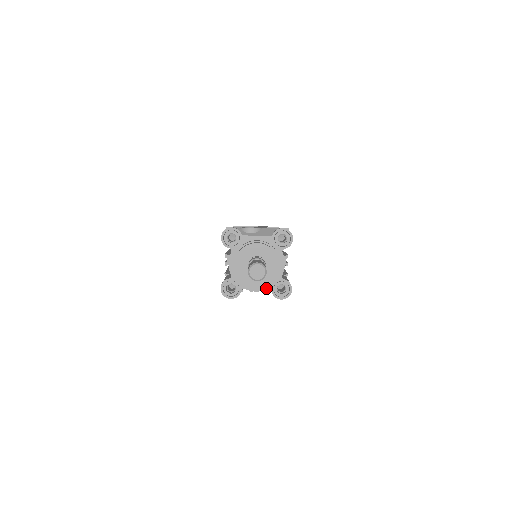
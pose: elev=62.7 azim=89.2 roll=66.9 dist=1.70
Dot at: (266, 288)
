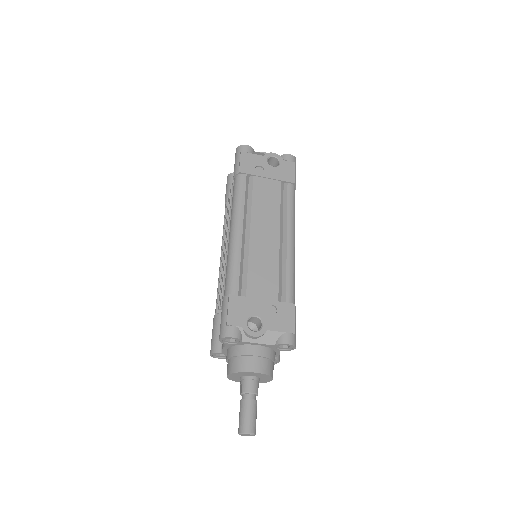
Dot at: occluded
